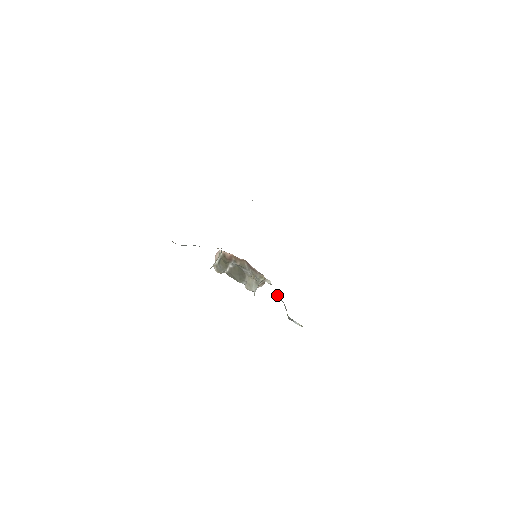
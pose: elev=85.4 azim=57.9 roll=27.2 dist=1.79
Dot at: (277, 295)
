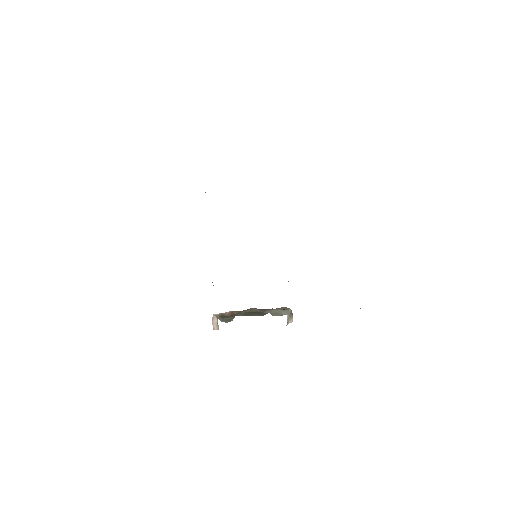
Dot at: occluded
